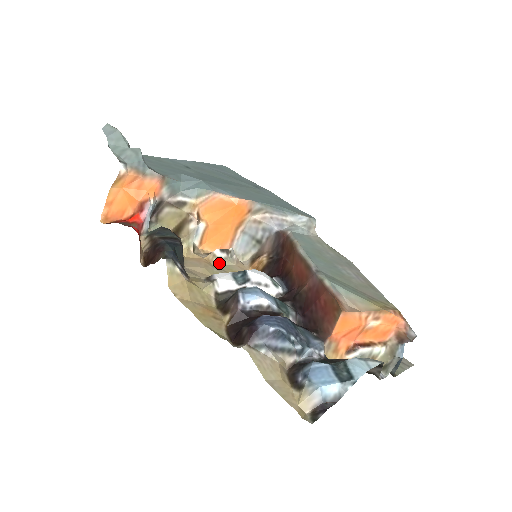
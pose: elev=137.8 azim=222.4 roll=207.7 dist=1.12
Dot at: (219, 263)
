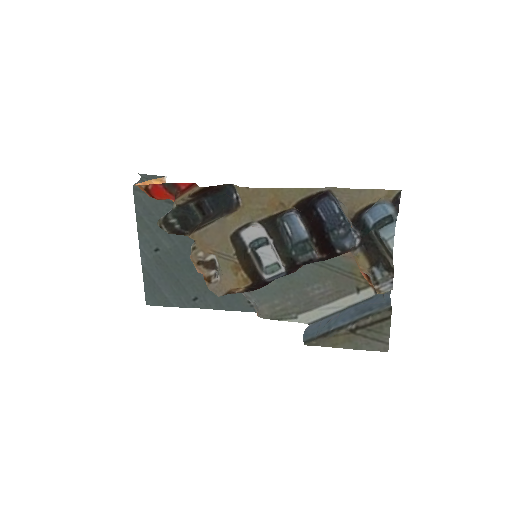
Dot at: (218, 260)
